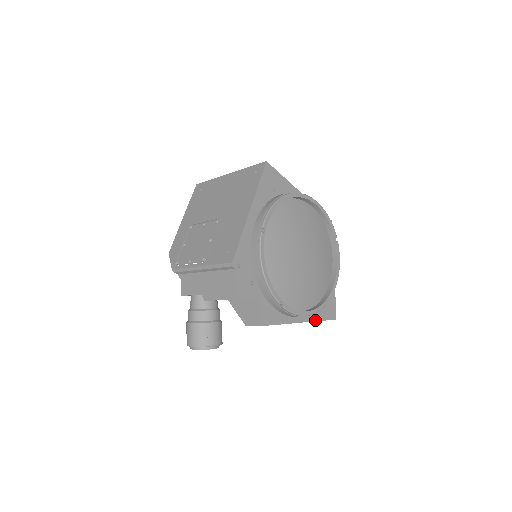
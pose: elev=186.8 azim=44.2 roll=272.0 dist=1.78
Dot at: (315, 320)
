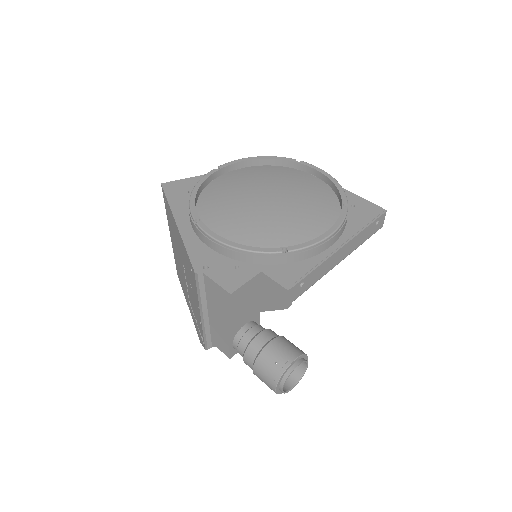
Dot at: (358, 232)
